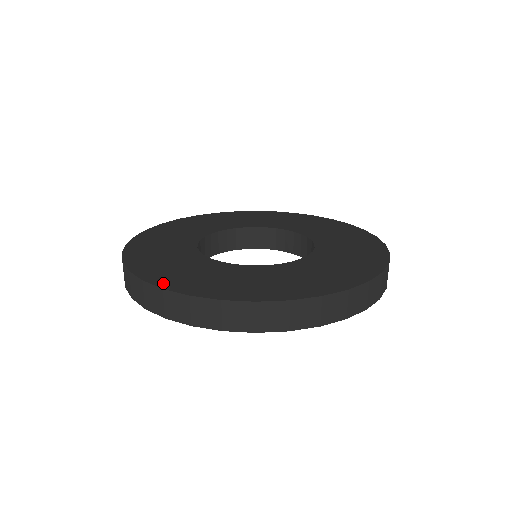
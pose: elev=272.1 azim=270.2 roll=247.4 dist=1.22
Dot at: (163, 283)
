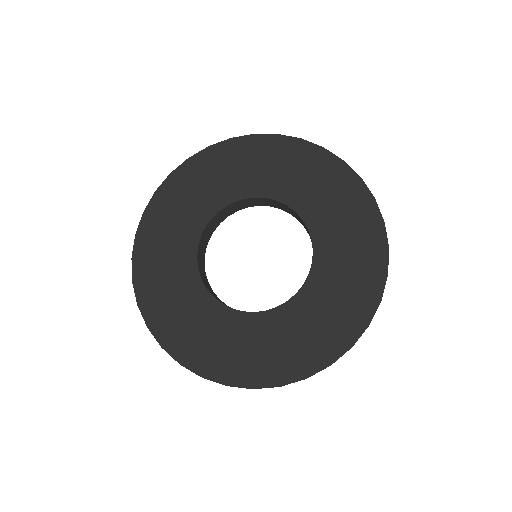
Dot at: (221, 377)
